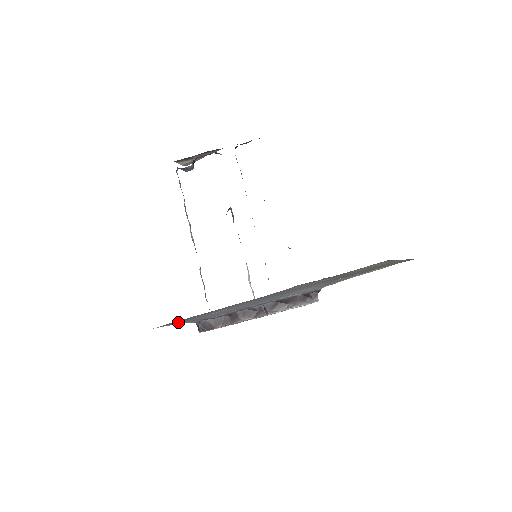
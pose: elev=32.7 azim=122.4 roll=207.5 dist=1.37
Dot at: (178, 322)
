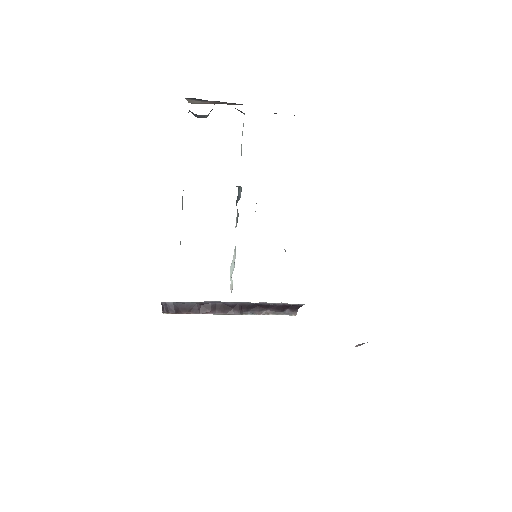
Dot at: occluded
